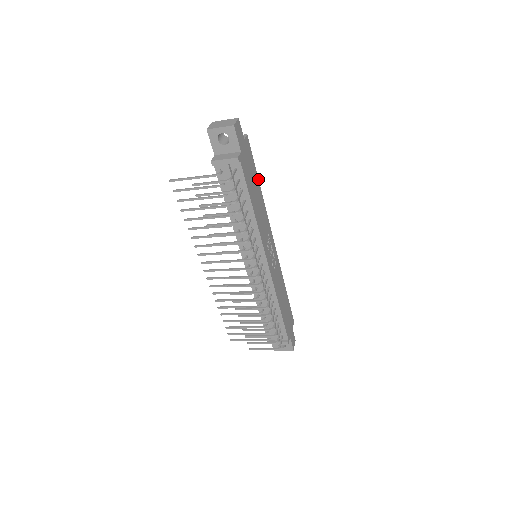
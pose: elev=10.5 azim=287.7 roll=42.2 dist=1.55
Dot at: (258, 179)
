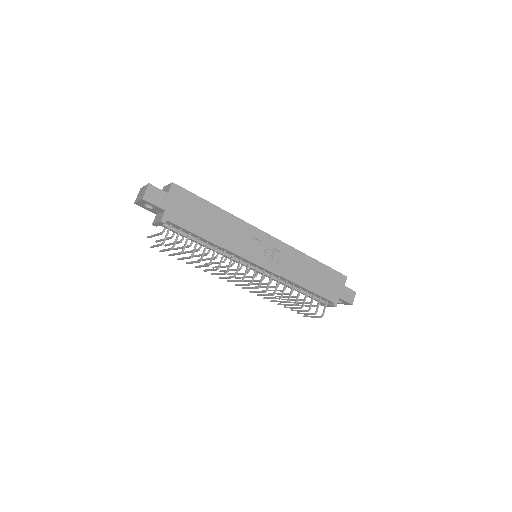
Dot at: (212, 204)
